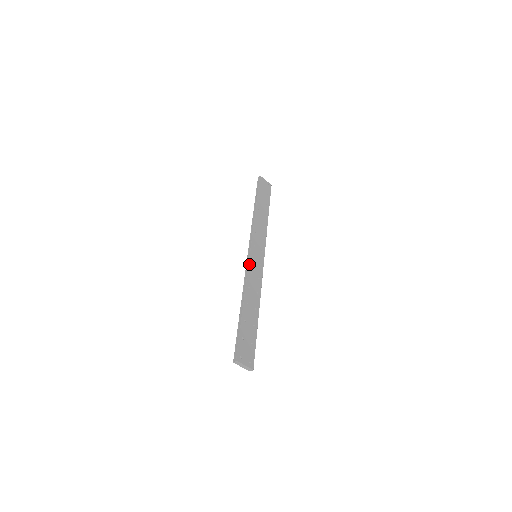
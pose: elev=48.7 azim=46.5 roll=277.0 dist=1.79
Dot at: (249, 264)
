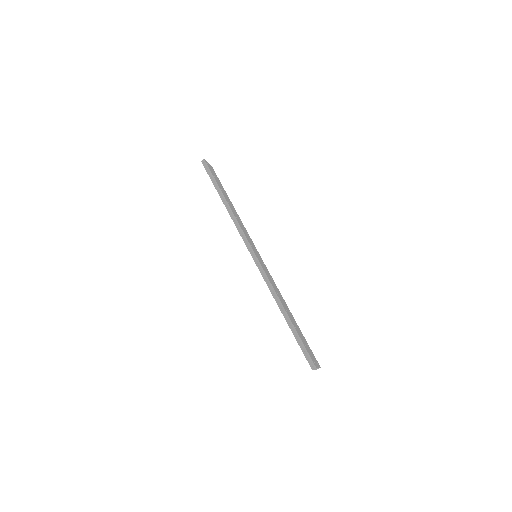
Dot at: (263, 269)
